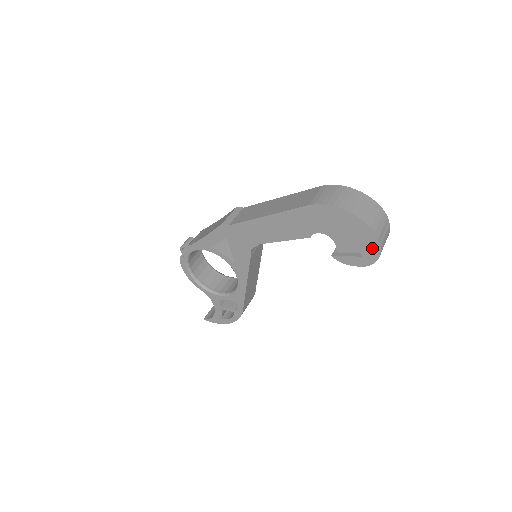
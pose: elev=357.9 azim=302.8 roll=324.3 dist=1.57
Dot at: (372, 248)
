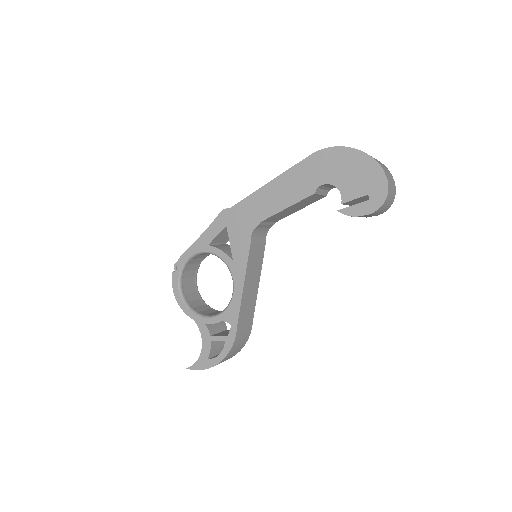
Dot at: (379, 184)
